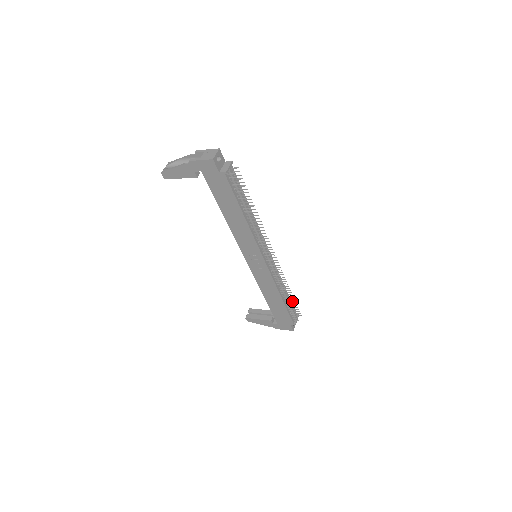
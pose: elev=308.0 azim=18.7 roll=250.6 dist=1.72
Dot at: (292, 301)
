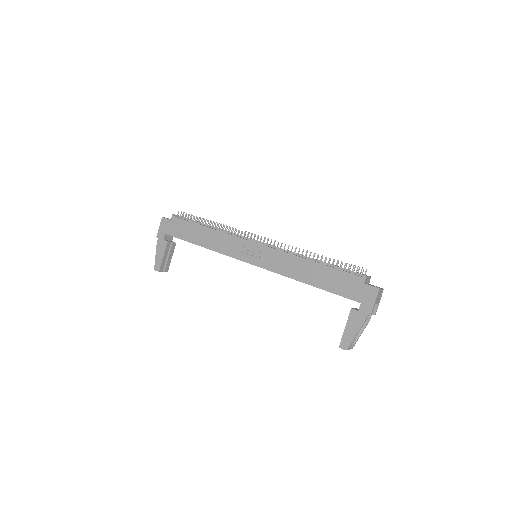
Dot at: (336, 264)
